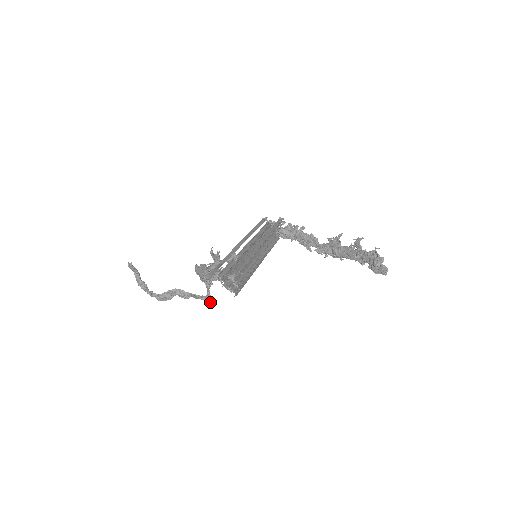
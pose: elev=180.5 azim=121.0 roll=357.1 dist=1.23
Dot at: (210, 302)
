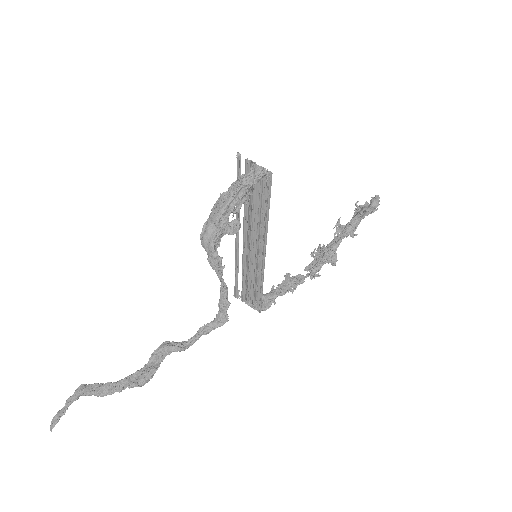
Dot at: (227, 300)
